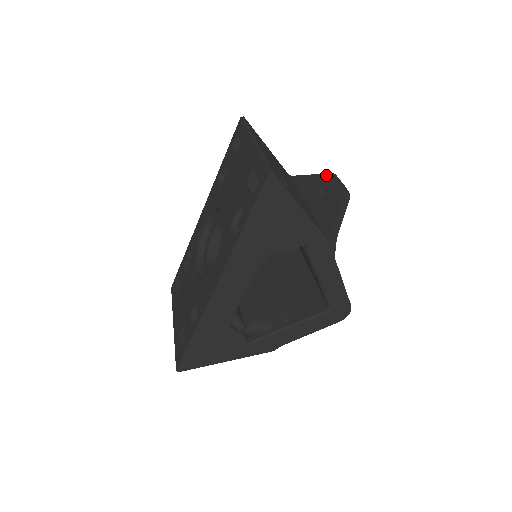
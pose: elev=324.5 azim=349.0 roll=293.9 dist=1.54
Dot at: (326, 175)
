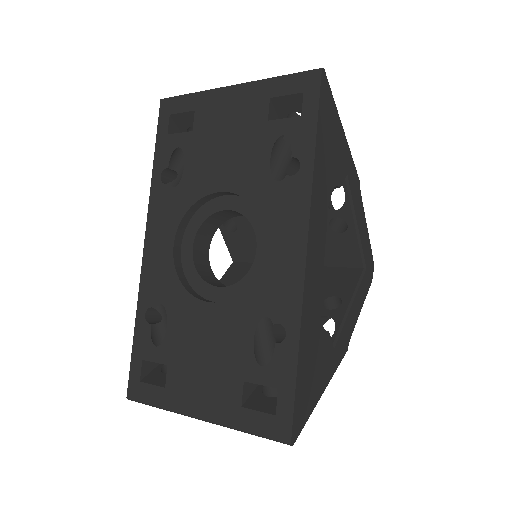
Dot at: occluded
